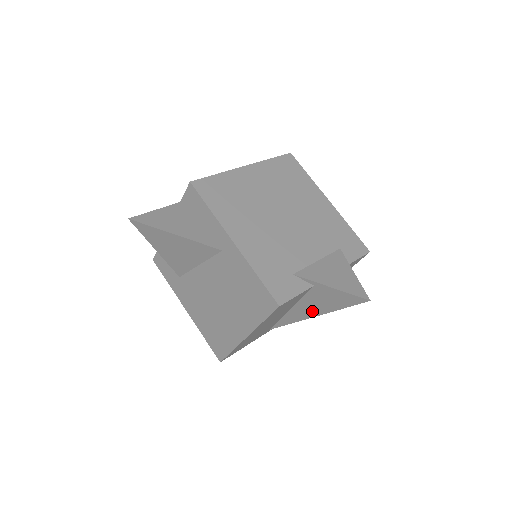
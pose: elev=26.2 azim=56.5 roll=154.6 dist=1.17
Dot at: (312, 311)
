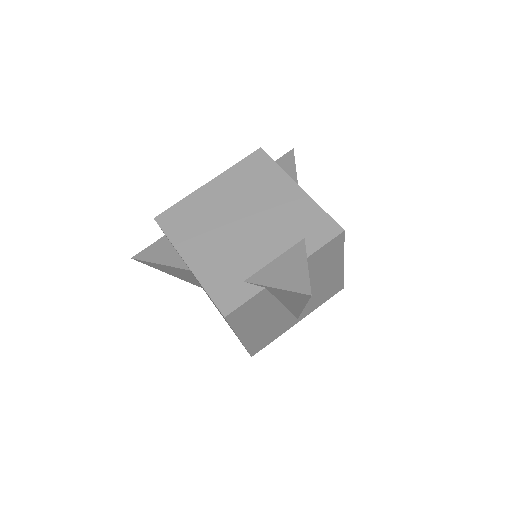
Dot at: (295, 305)
